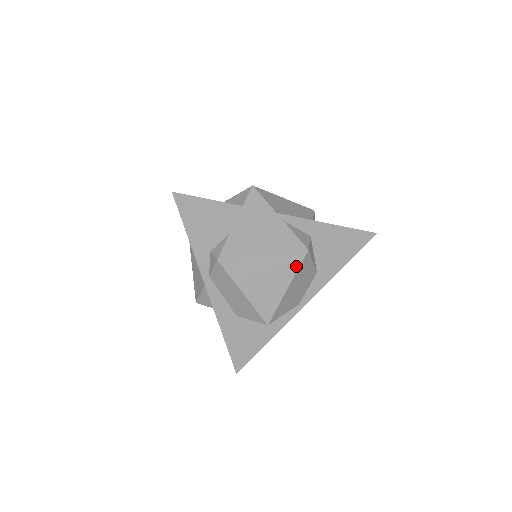
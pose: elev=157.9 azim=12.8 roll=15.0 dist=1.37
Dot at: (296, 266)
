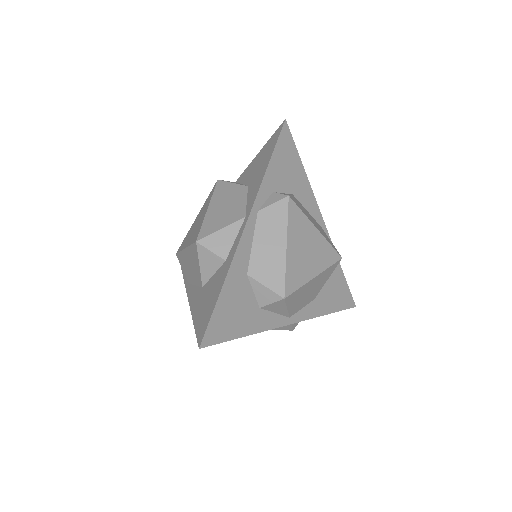
Dot at: (330, 263)
